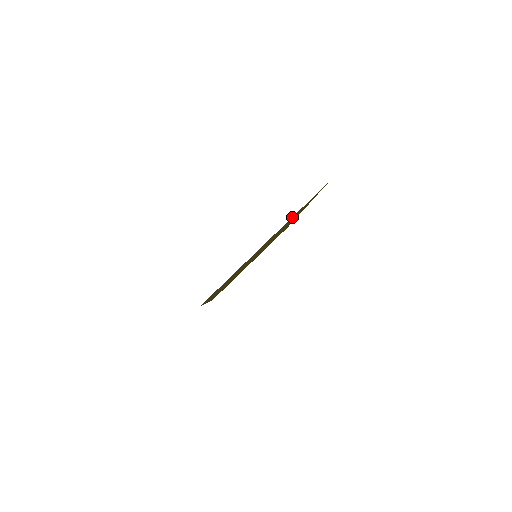
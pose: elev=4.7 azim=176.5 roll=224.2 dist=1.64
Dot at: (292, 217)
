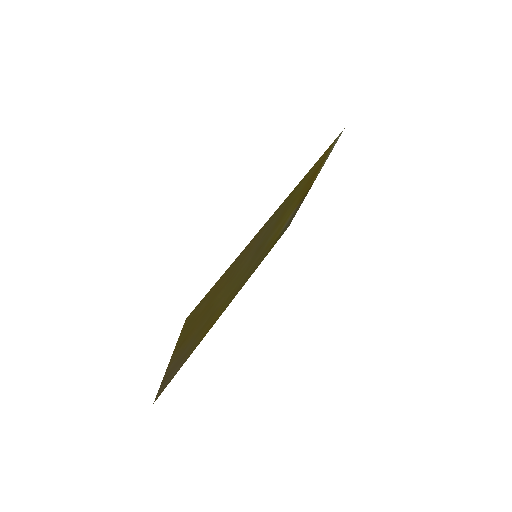
Dot at: (183, 337)
